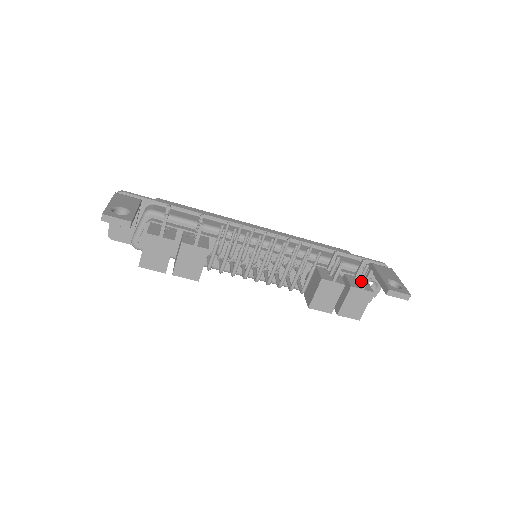
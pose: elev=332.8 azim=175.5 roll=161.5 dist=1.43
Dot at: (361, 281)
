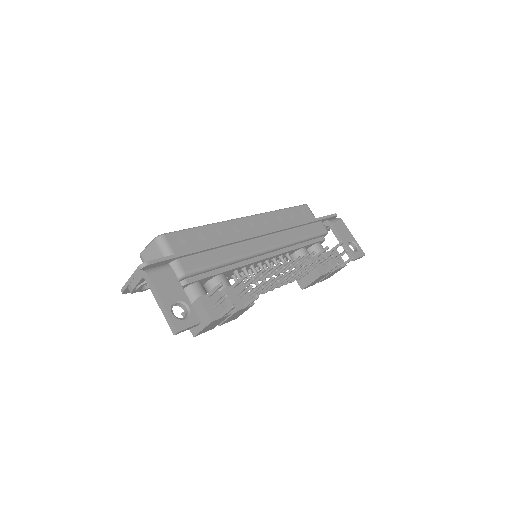
Dot at: (338, 258)
